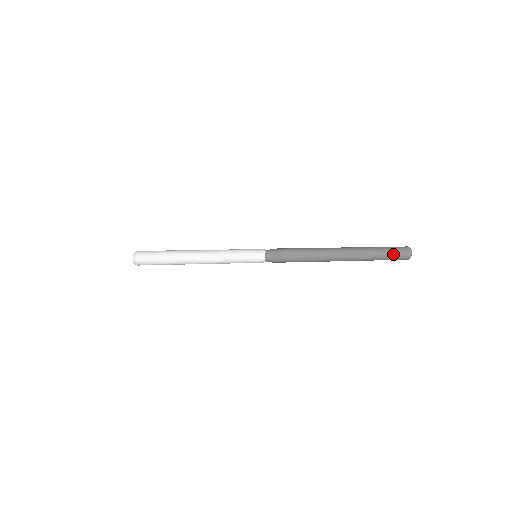
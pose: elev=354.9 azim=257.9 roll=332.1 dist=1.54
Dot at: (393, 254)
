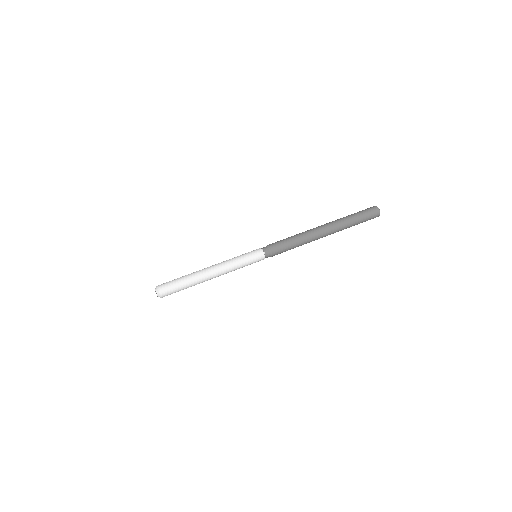
Dot at: (366, 220)
